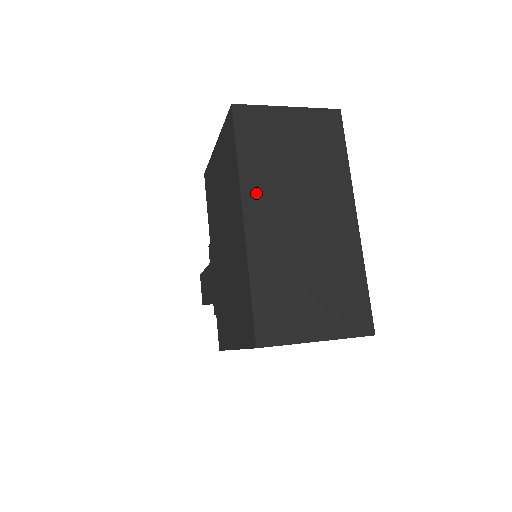
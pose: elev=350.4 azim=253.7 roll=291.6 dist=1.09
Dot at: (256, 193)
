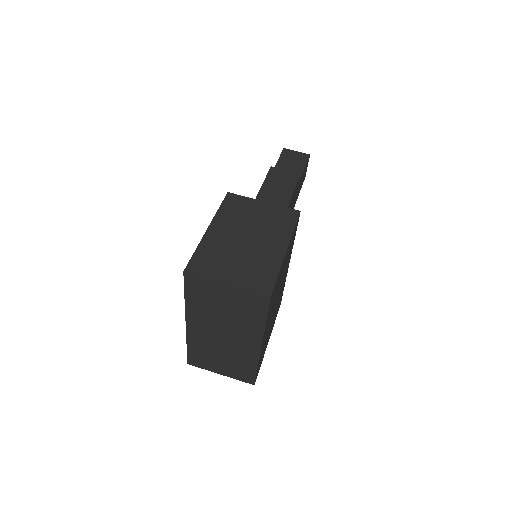
Dot at: (195, 317)
